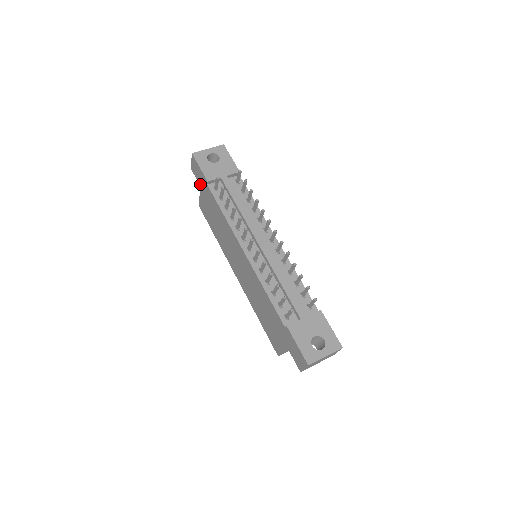
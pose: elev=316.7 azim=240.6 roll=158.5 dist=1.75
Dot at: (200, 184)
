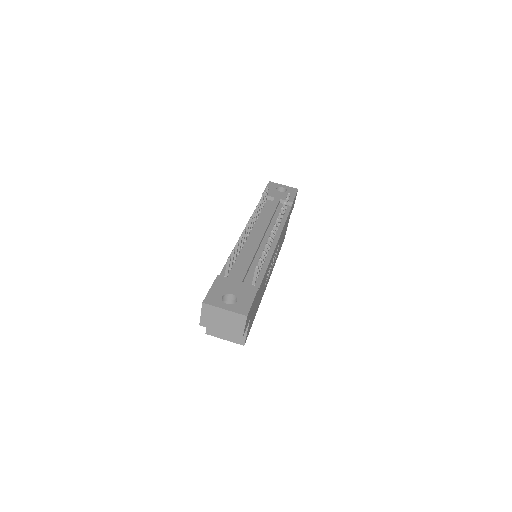
Dot at: occluded
